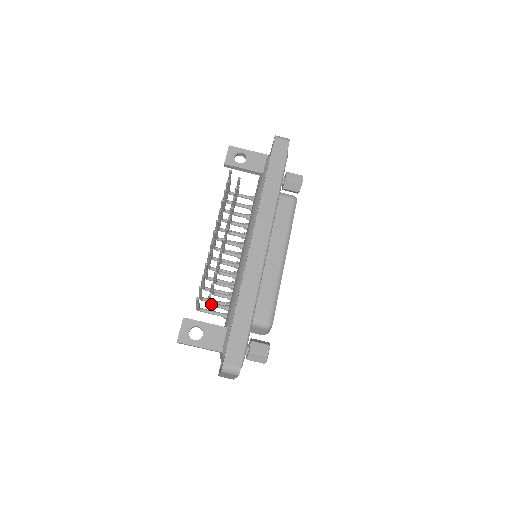
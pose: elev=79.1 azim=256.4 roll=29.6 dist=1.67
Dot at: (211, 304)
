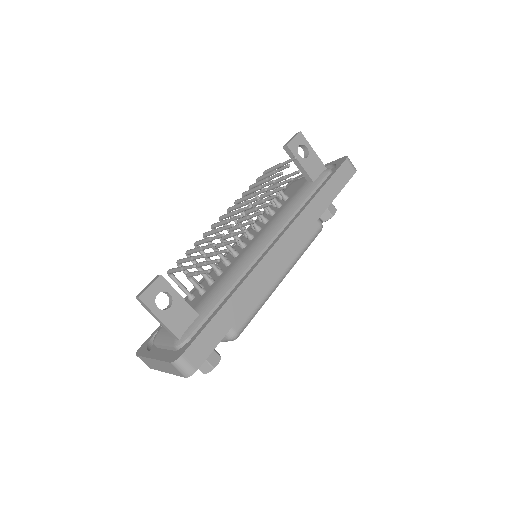
Dot at: (190, 277)
